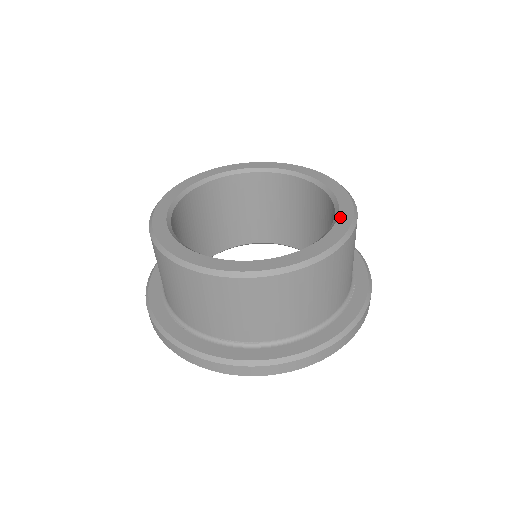
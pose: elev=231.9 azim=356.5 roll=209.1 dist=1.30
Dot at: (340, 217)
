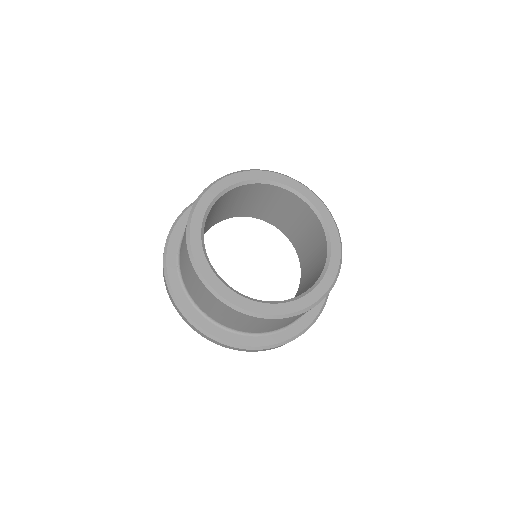
Dot at: (312, 292)
